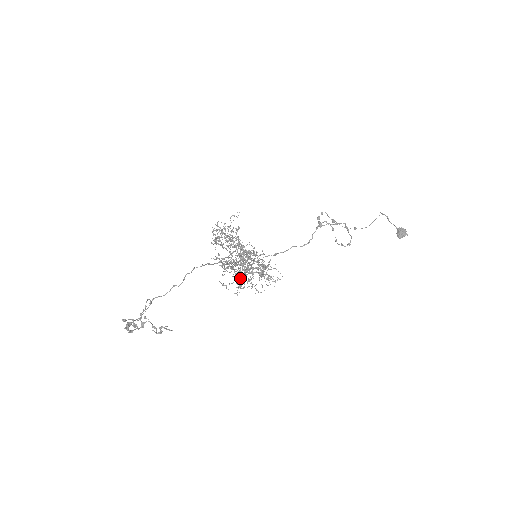
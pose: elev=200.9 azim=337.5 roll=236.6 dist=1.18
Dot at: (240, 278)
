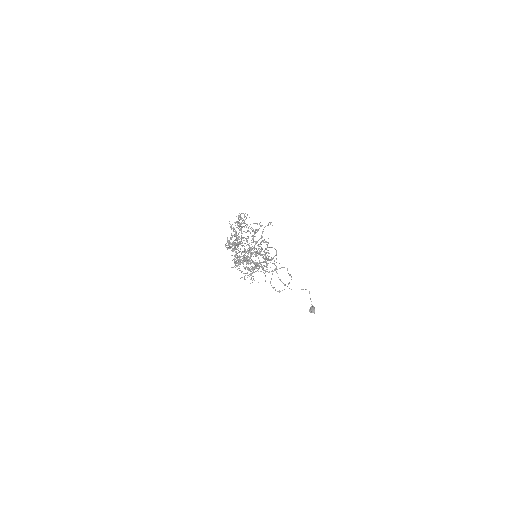
Dot at: occluded
